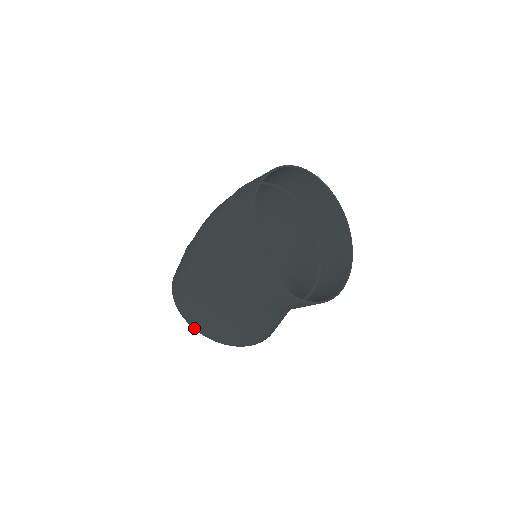
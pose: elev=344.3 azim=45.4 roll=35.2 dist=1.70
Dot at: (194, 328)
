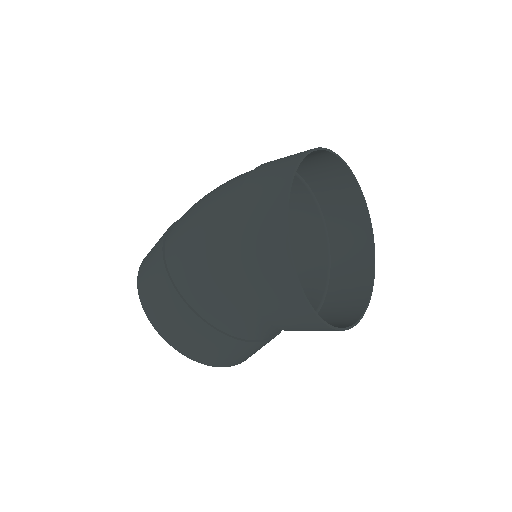
Dot at: (163, 337)
